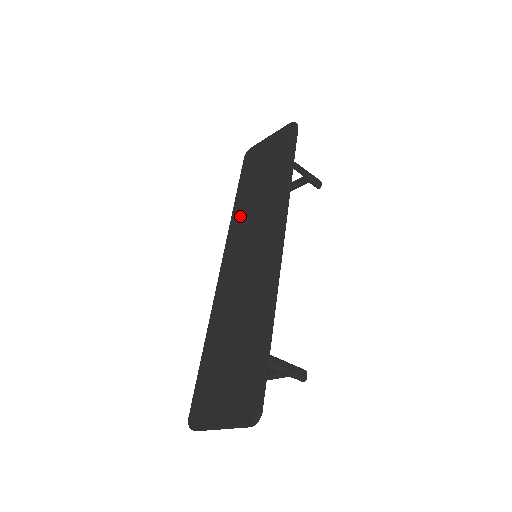
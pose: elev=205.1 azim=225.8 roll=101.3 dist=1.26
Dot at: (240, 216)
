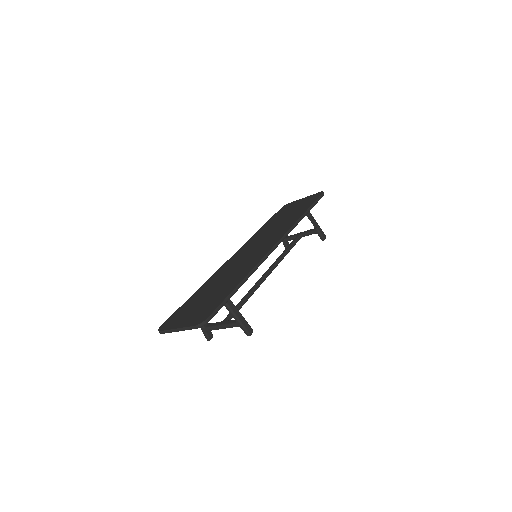
Dot at: (259, 234)
